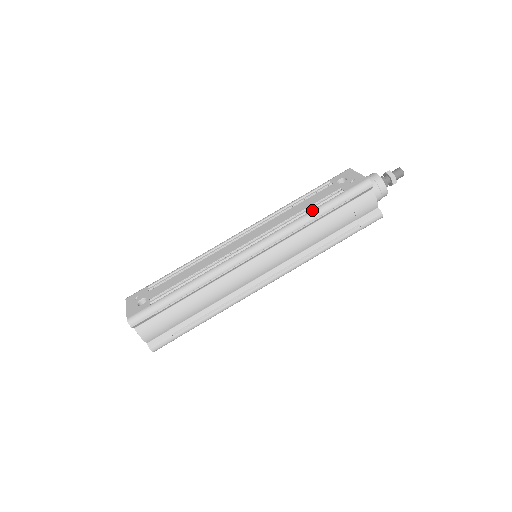
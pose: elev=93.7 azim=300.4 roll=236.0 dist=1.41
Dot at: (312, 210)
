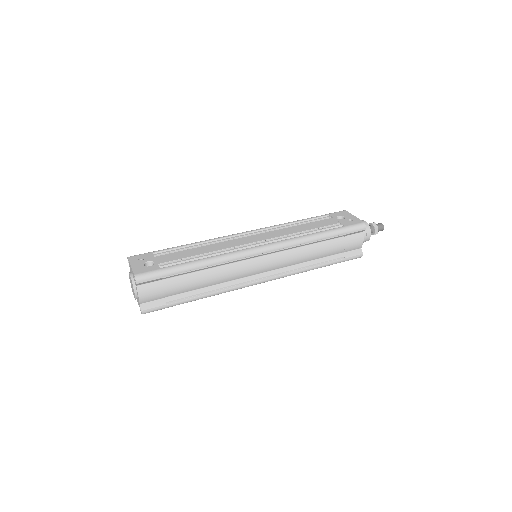
Dot at: (317, 232)
